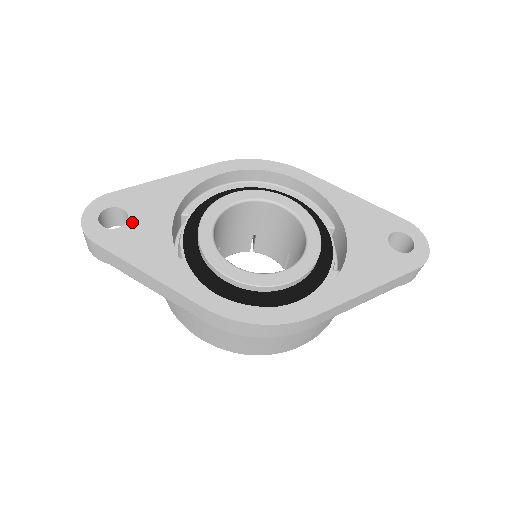
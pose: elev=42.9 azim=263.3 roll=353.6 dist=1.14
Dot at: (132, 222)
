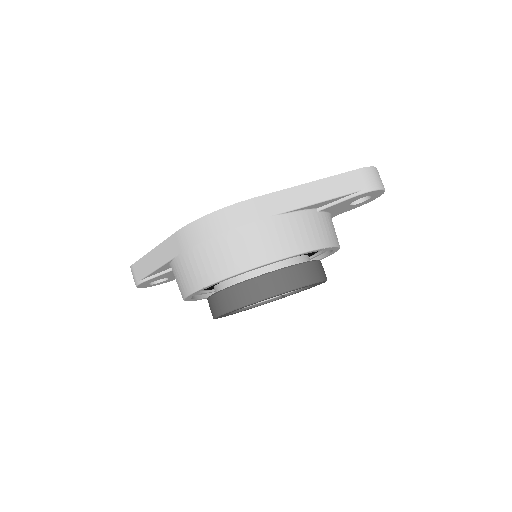
Dot at: occluded
